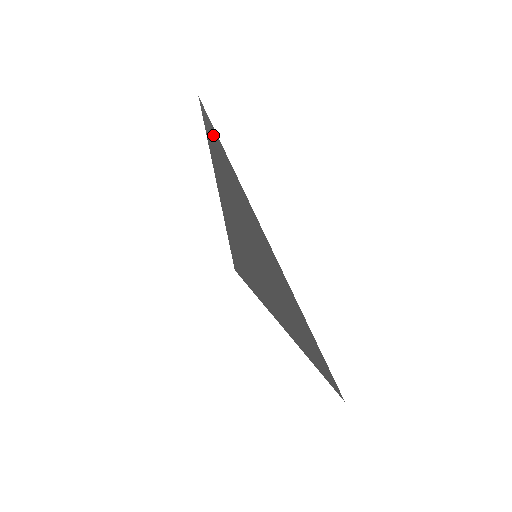
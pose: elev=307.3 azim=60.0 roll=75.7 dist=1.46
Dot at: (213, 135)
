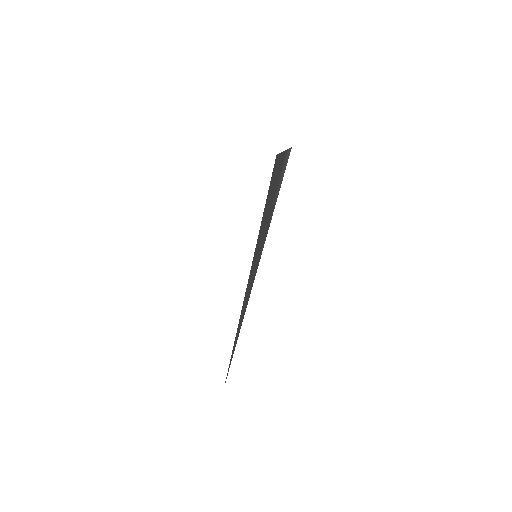
Dot at: (277, 192)
